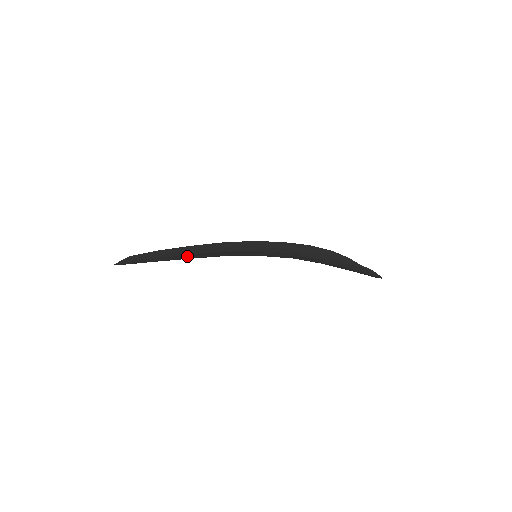
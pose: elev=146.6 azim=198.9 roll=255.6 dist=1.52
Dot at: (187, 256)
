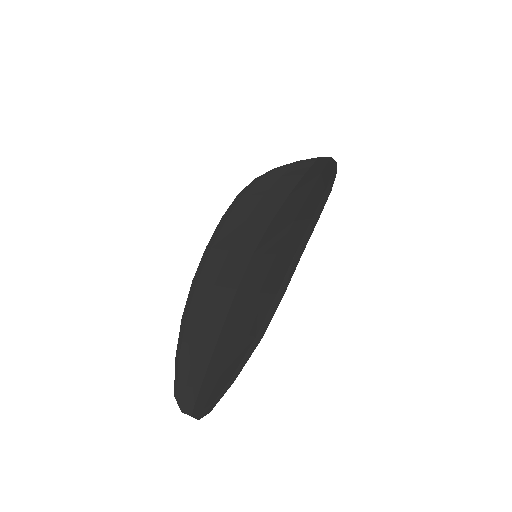
Dot at: (264, 331)
